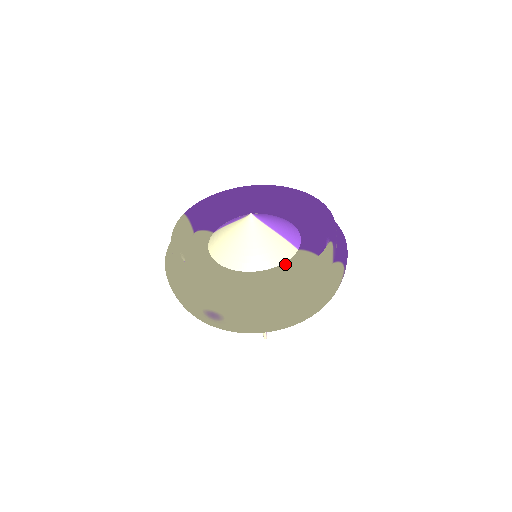
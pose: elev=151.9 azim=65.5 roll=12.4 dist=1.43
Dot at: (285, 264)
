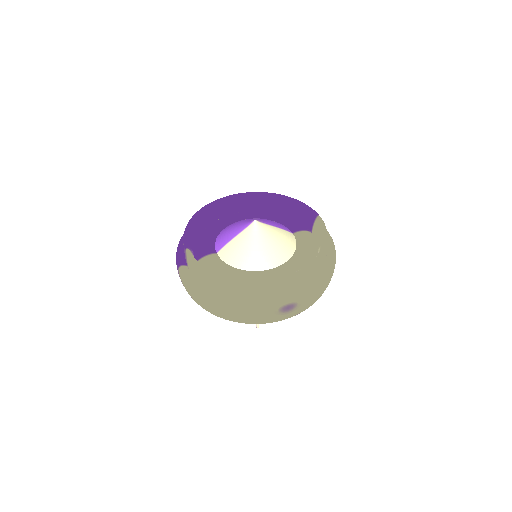
Dot at: (299, 246)
